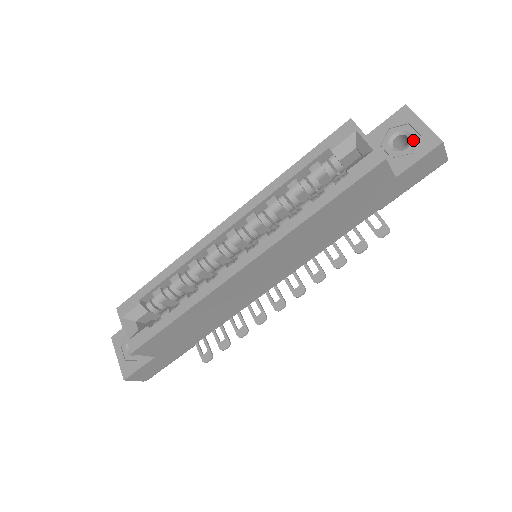
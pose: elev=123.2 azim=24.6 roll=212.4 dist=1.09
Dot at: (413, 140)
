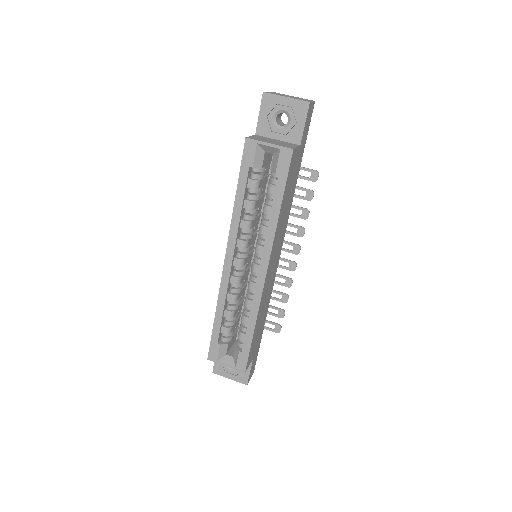
Dot at: (290, 114)
